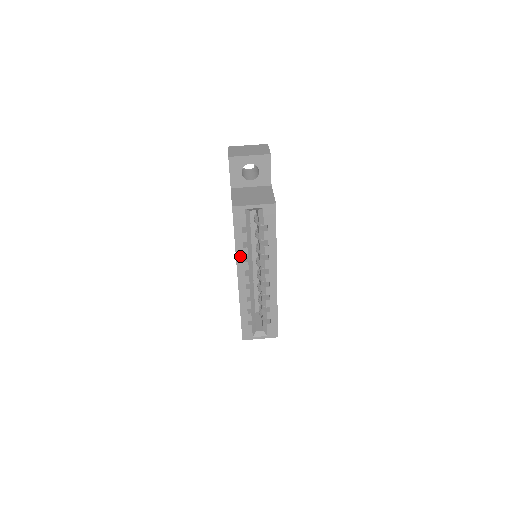
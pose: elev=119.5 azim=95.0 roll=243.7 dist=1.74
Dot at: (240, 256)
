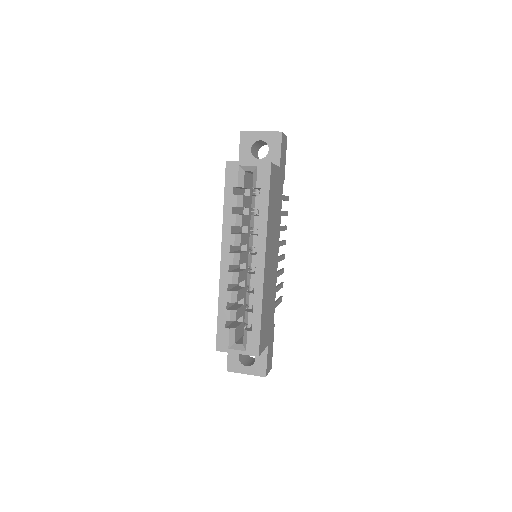
Dot at: (227, 225)
